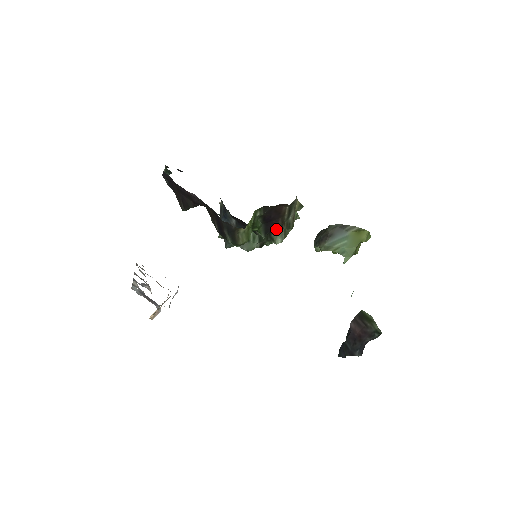
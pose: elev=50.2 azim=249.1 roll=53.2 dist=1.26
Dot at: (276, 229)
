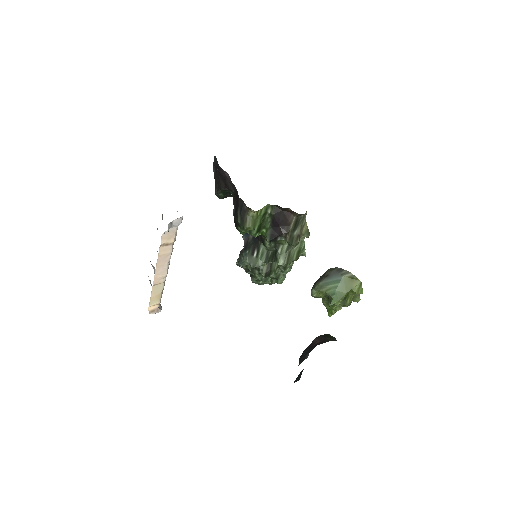
Dot at: (281, 239)
